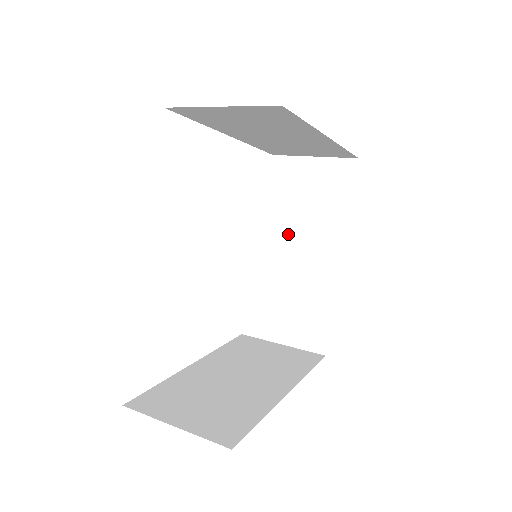
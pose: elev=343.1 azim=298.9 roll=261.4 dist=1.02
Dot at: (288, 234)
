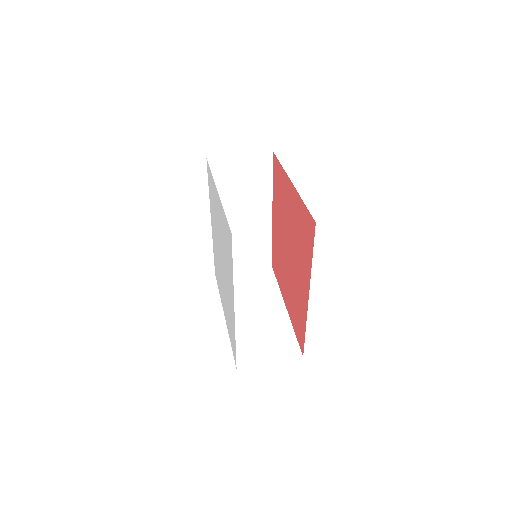
Dot at: (233, 209)
